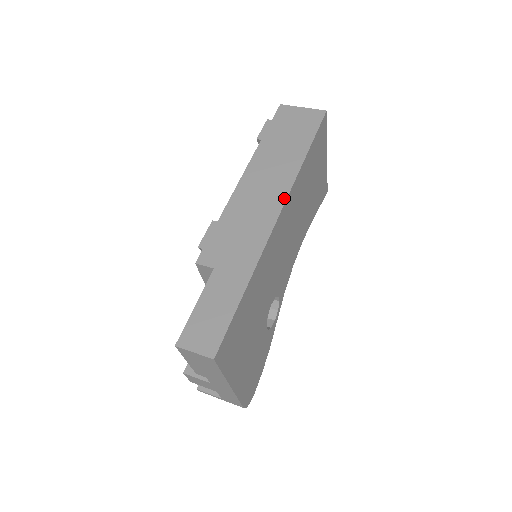
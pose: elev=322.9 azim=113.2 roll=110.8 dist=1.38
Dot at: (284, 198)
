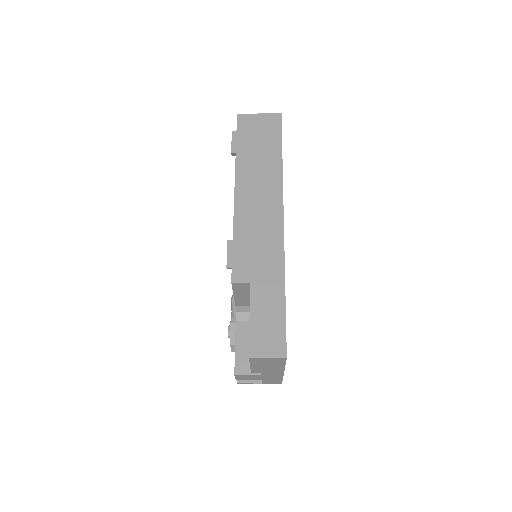
Dot at: (281, 204)
